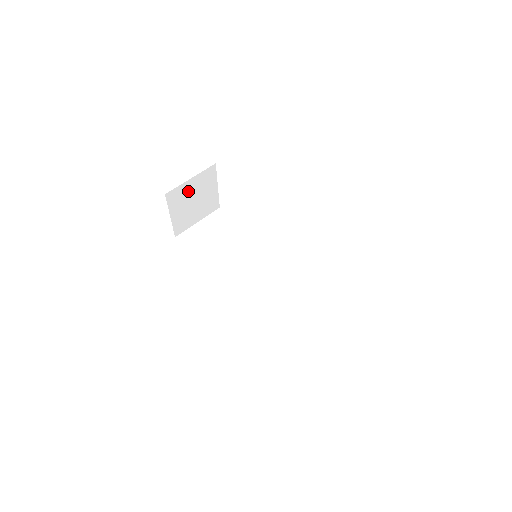
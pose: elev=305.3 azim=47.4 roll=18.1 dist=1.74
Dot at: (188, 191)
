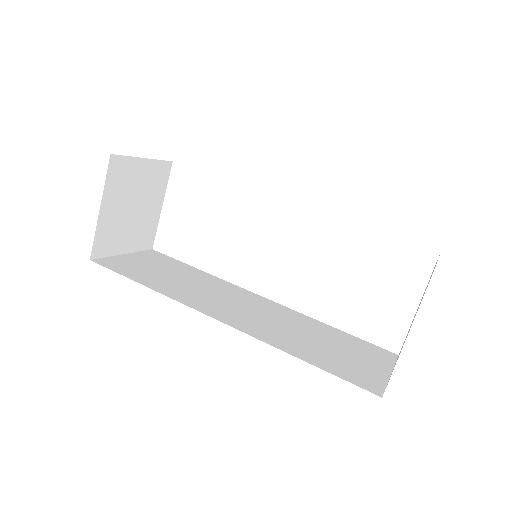
Dot at: (134, 179)
